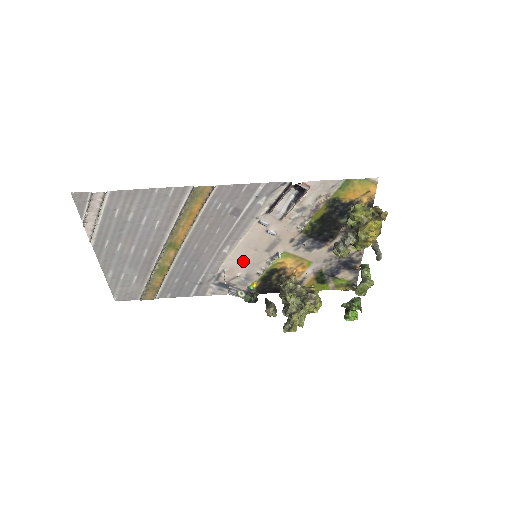
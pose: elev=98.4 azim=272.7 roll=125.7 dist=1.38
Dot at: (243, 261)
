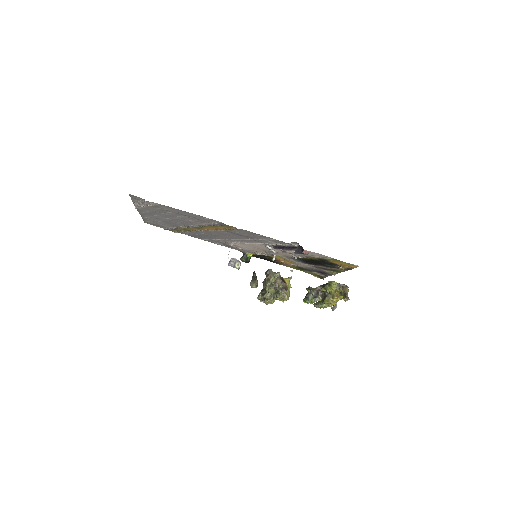
Dot at: (247, 247)
